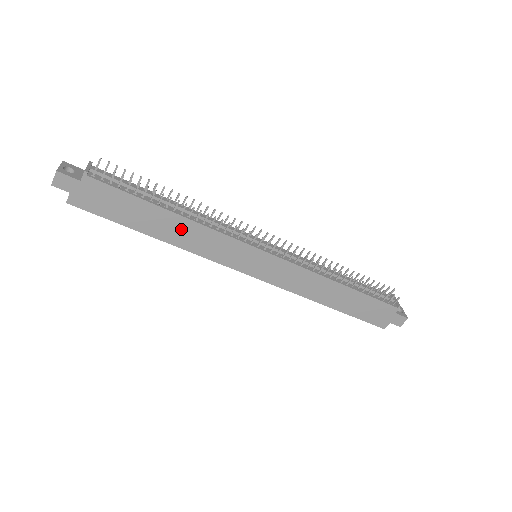
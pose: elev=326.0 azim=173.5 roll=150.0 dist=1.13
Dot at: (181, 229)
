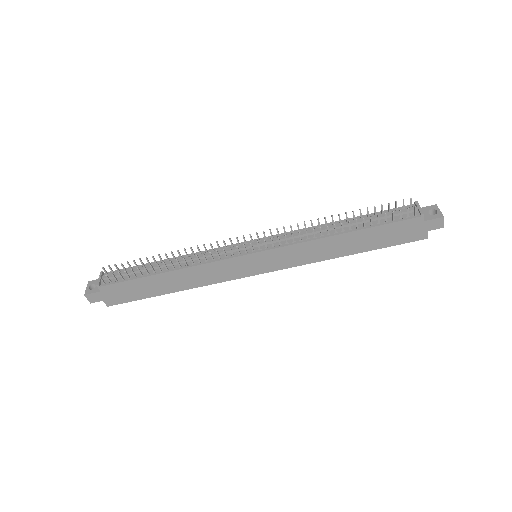
Dot at: (183, 277)
